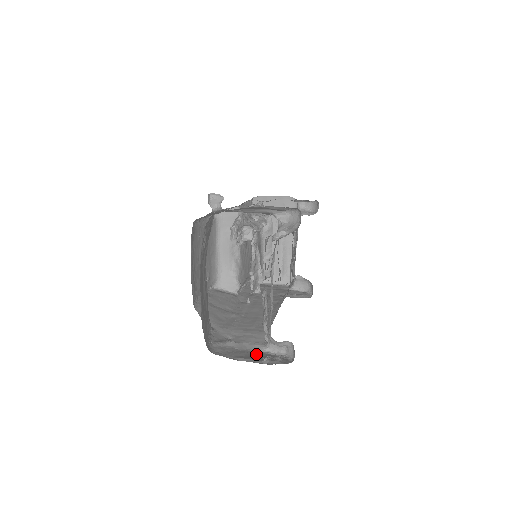
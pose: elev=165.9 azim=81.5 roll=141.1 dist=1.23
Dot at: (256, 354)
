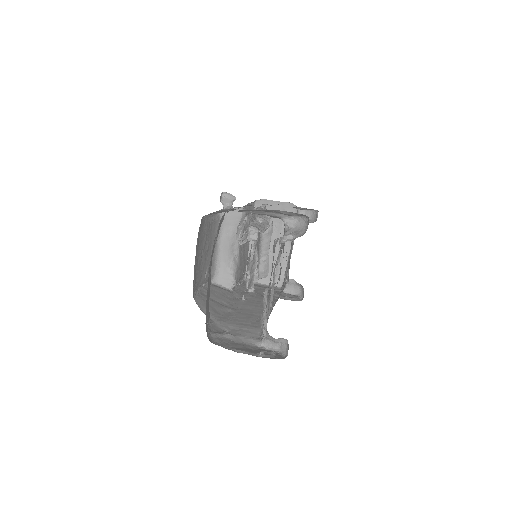
Dot at: (251, 348)
